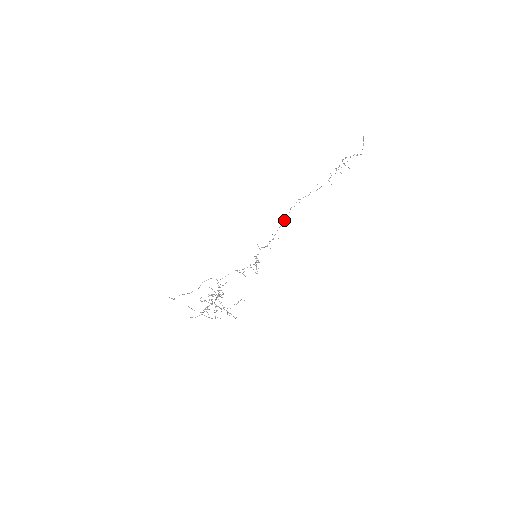
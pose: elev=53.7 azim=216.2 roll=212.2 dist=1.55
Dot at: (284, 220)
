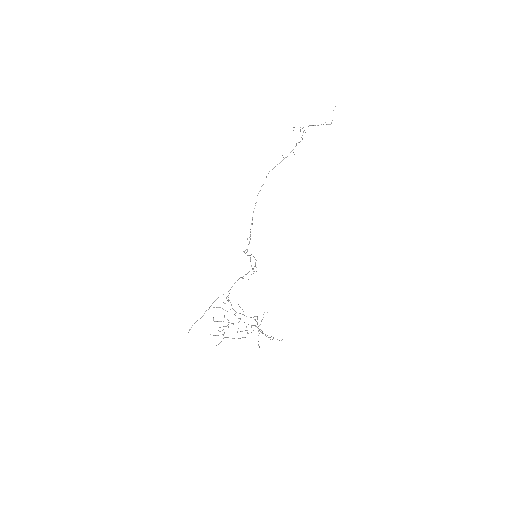
Dot at: occluded
